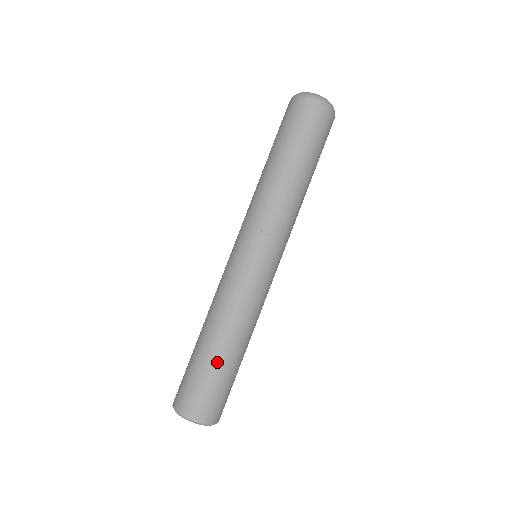
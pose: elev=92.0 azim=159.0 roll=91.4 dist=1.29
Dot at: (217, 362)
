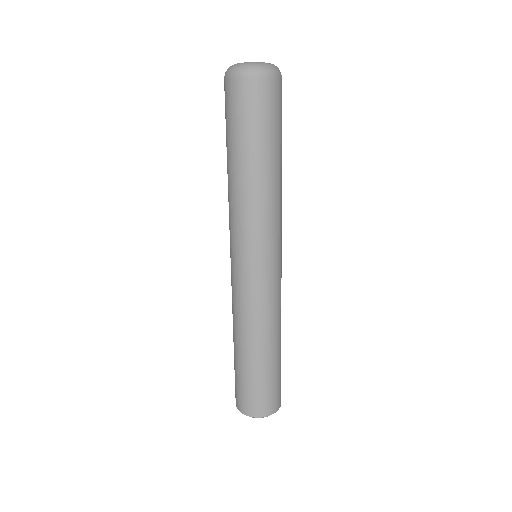
Dot at: (276, 363)
